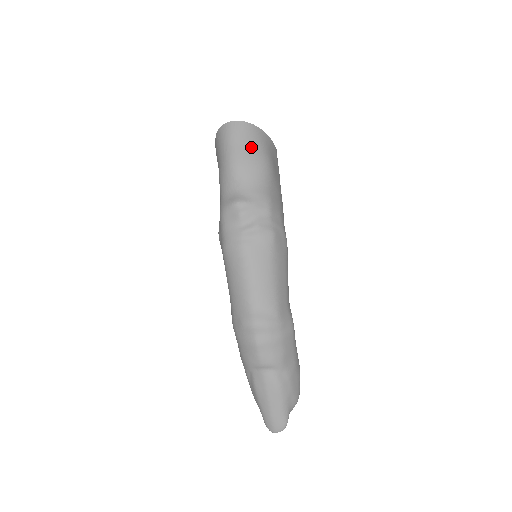
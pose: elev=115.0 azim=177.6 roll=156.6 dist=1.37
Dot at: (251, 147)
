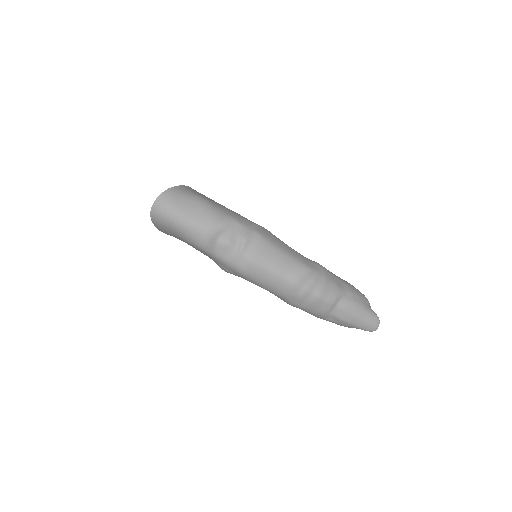
Dot at: (184, 202)
